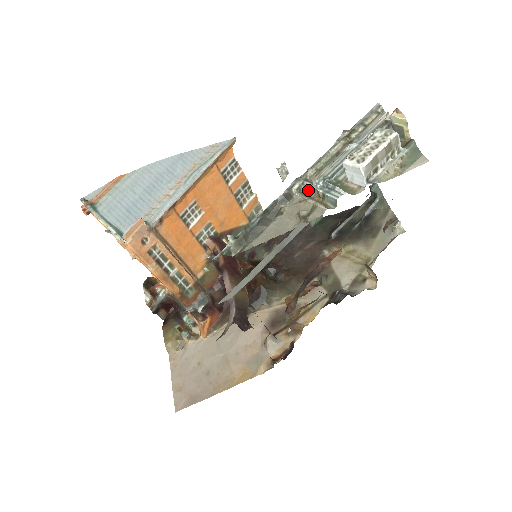
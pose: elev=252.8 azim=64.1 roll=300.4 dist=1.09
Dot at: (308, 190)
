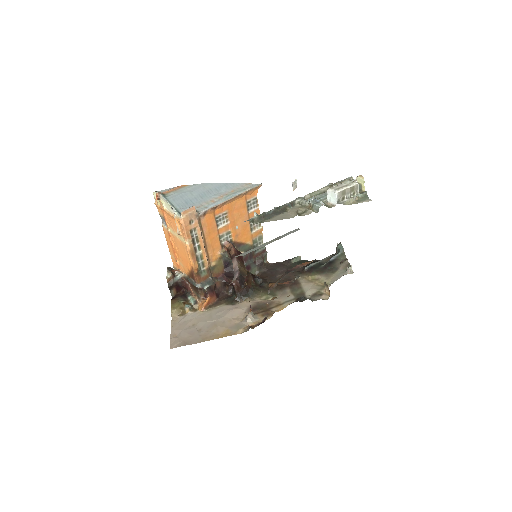
Dot at: (304, 203)
